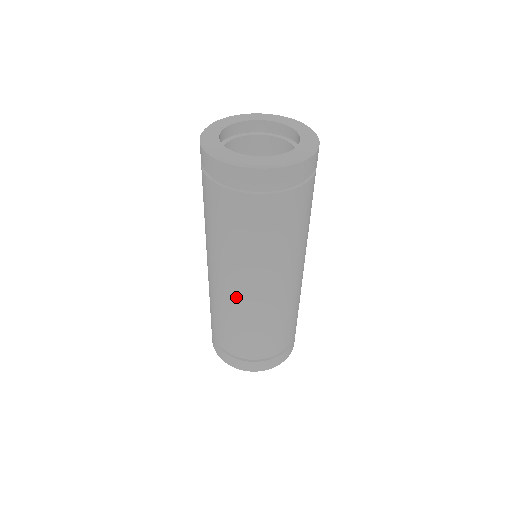
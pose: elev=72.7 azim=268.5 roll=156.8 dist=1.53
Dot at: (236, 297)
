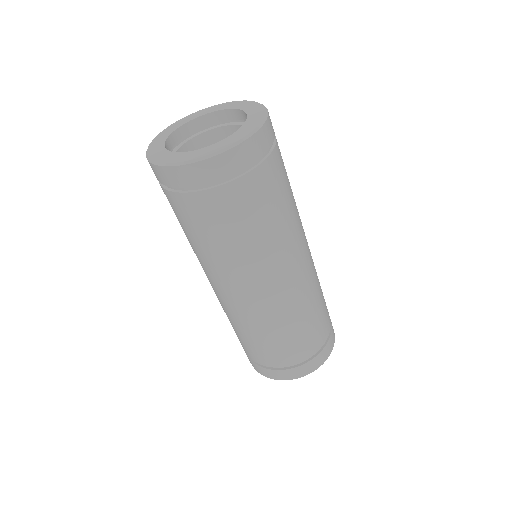
Dot at: (254, 304)
